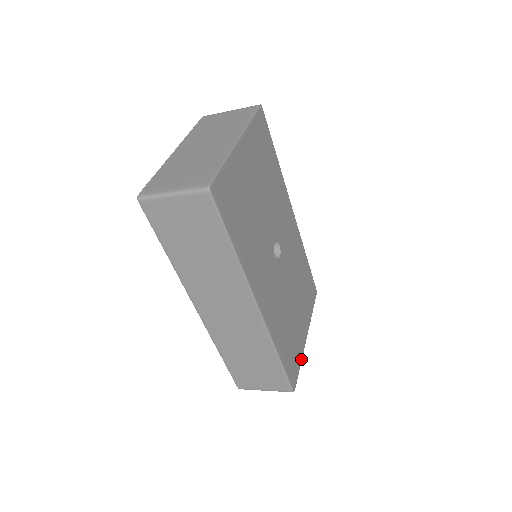
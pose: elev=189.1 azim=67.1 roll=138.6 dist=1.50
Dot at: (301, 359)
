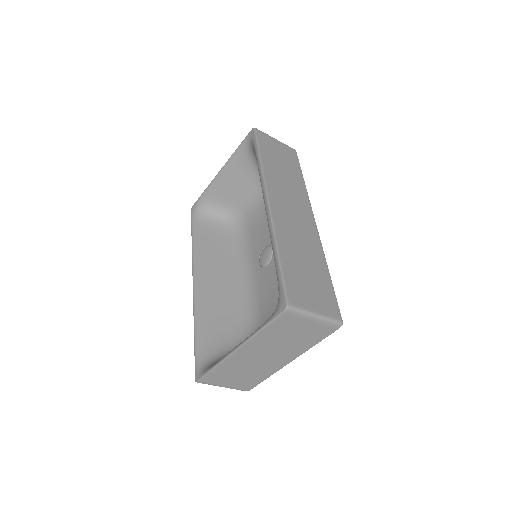
Dot at: (312, 345)
